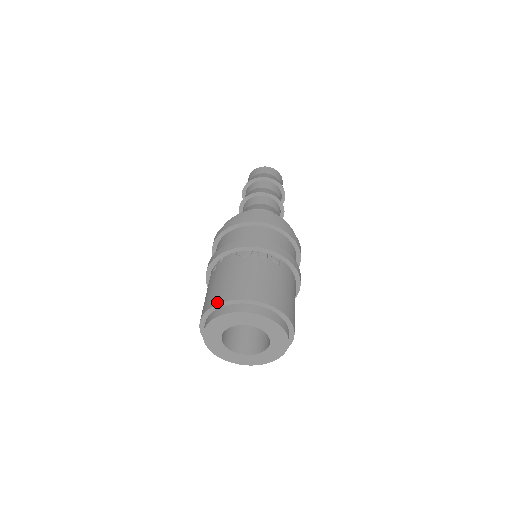
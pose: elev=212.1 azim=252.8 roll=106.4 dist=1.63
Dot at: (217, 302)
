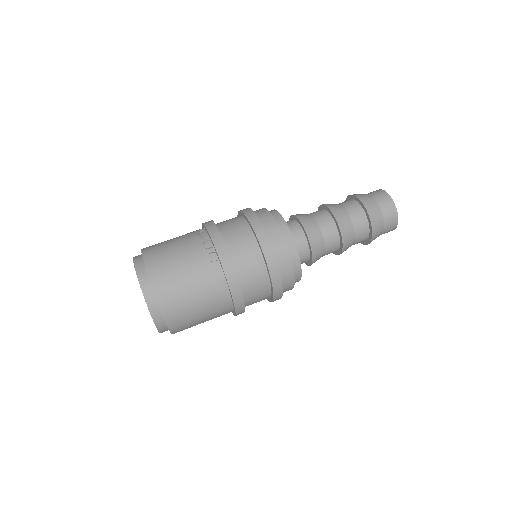
Dot at: (143, 248)
